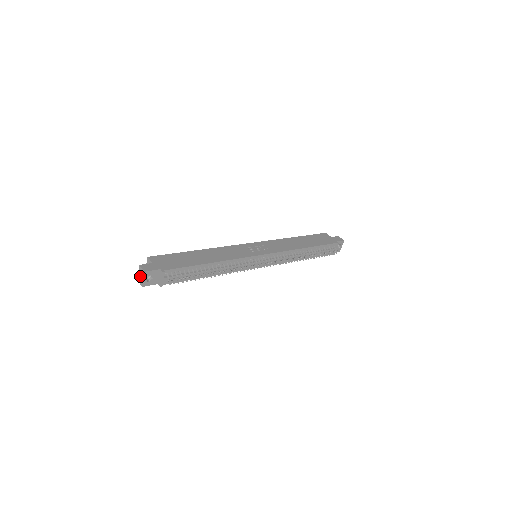
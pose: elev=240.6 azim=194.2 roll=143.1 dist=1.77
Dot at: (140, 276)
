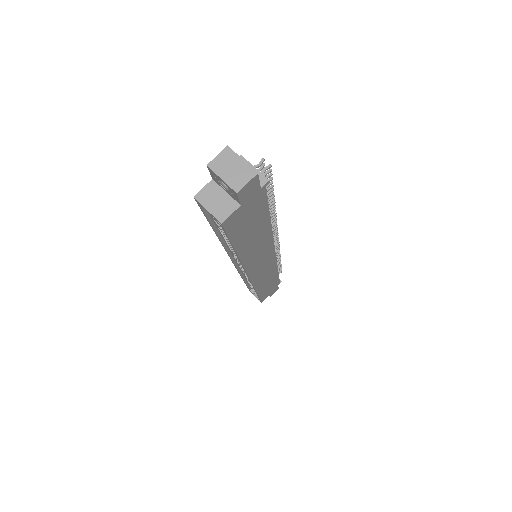
Dot at: (232, 171)
